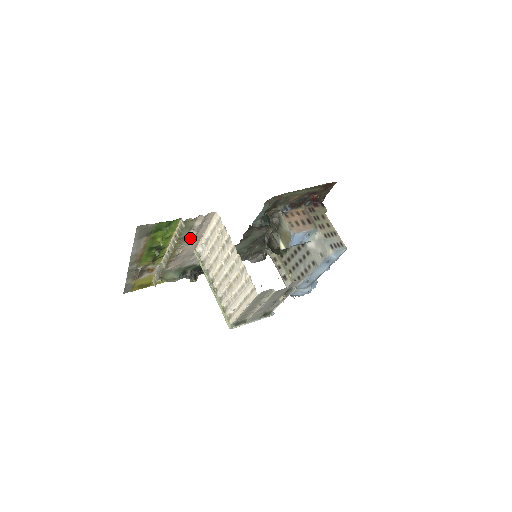
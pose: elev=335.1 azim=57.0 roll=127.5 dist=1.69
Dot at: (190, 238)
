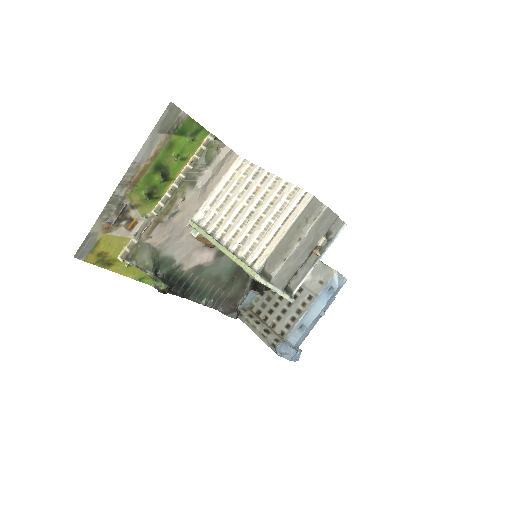
Dot at: (199, 185)
